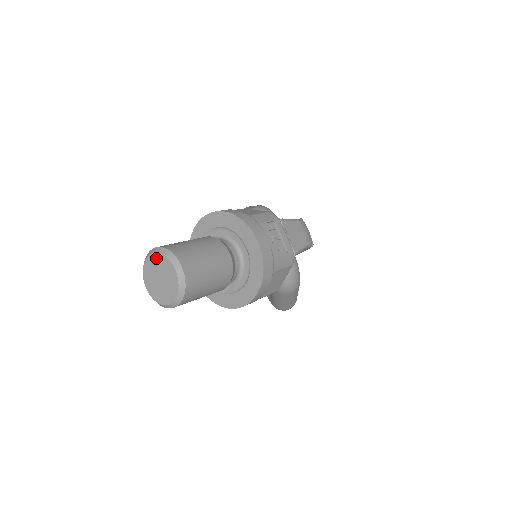
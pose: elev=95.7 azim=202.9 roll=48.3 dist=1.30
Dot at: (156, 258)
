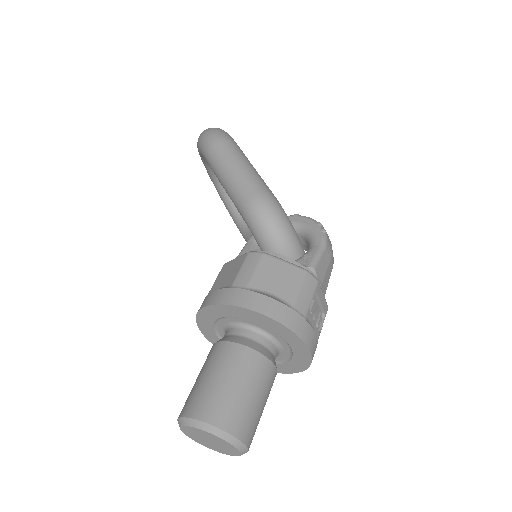
Dot at: (207, 434)
